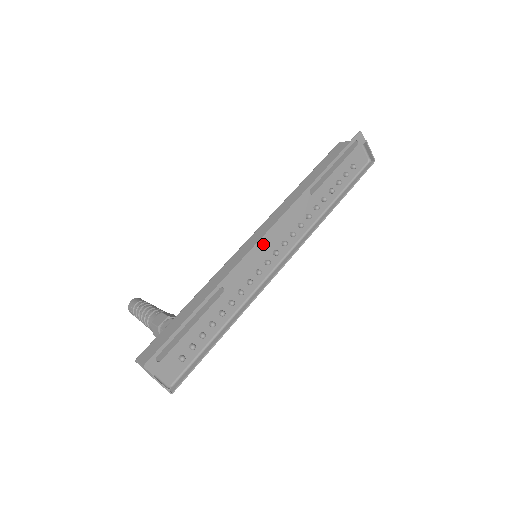
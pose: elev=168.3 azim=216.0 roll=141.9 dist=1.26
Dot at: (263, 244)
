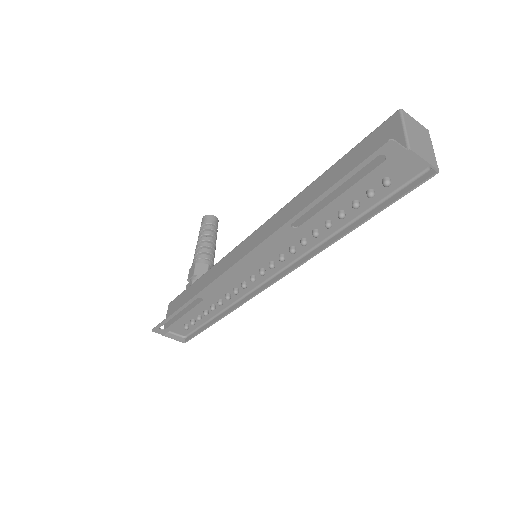
Dot at: (235, 271)
